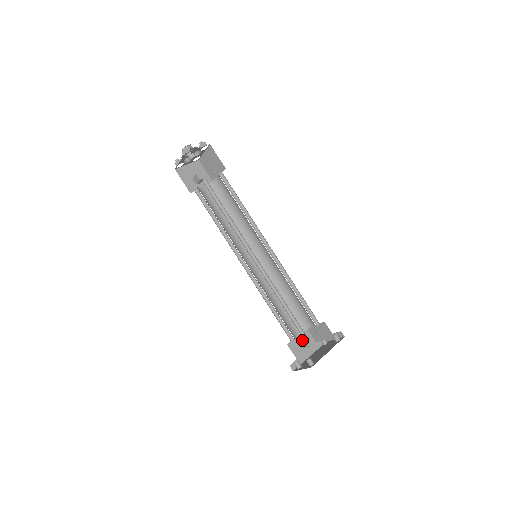
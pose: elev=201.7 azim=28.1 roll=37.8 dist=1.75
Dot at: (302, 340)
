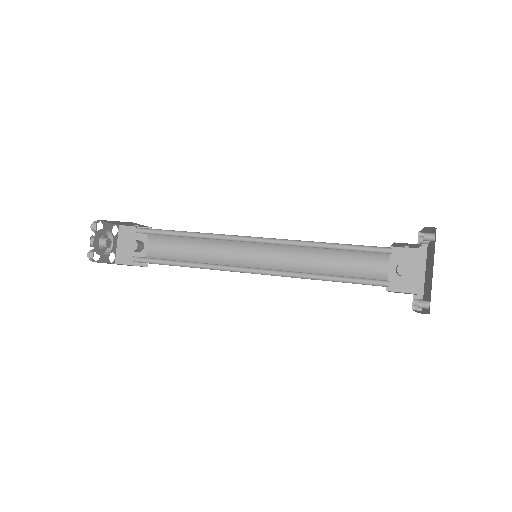
Dot at: (396, 272)
